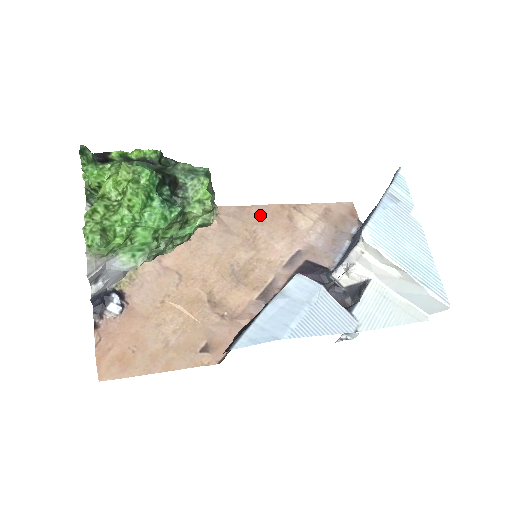
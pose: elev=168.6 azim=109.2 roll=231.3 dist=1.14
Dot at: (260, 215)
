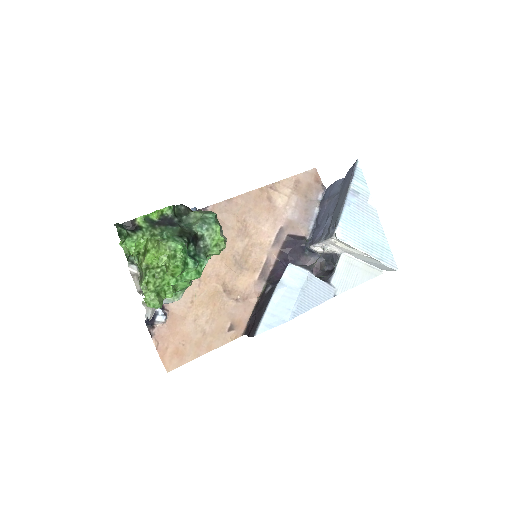
Dot at: (246, 204)
